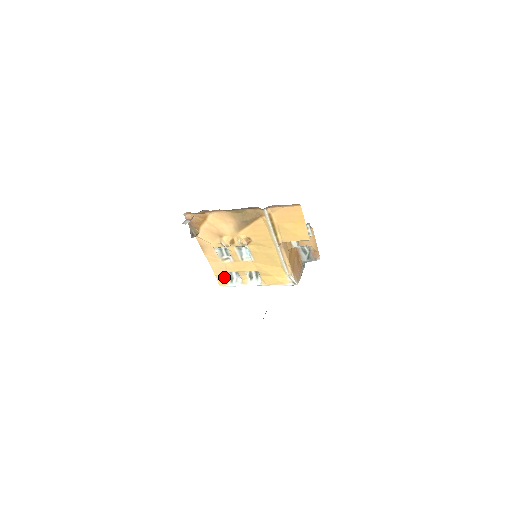
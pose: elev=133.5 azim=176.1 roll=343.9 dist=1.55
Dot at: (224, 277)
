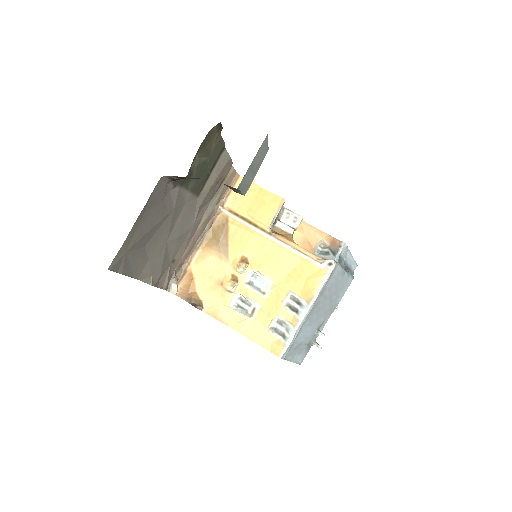
Dot at: (273, 340)
